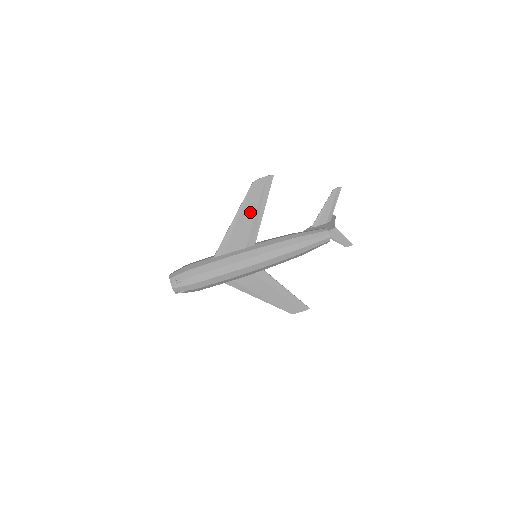
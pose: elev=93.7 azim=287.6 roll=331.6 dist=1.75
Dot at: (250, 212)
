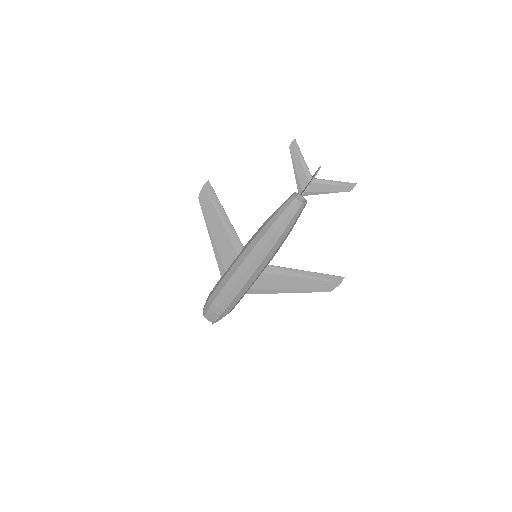
Dot at: (216, 223)
